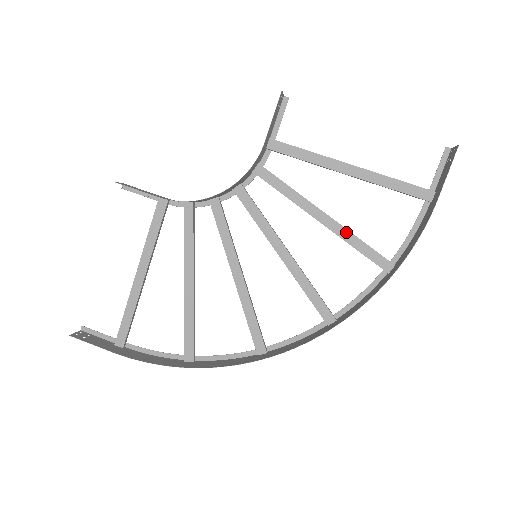
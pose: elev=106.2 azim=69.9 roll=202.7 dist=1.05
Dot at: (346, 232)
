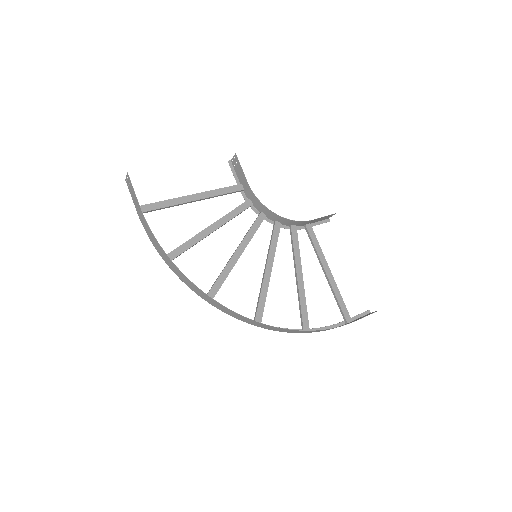
Dot at: (304, 294)
